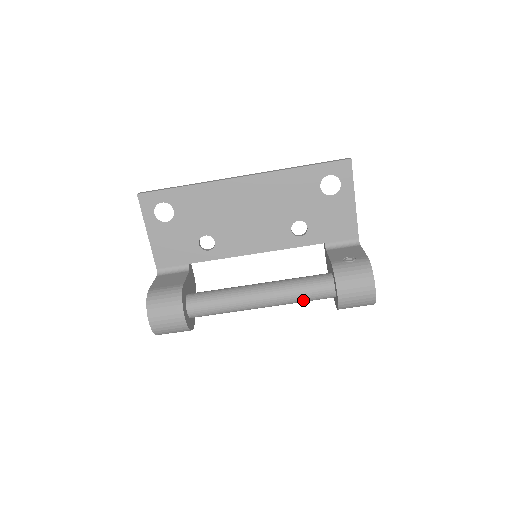
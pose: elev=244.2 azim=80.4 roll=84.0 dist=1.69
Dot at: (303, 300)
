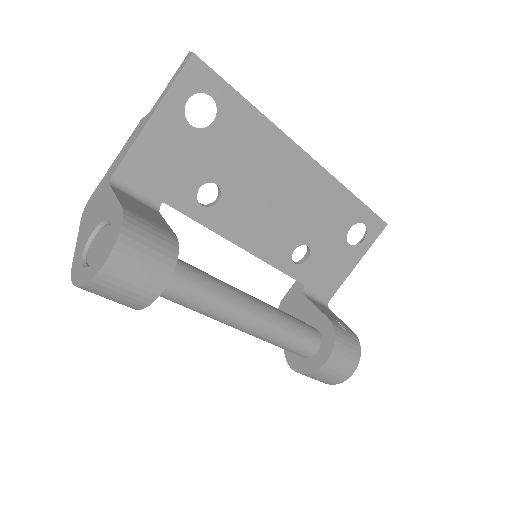
Dot at: (282, 345)
